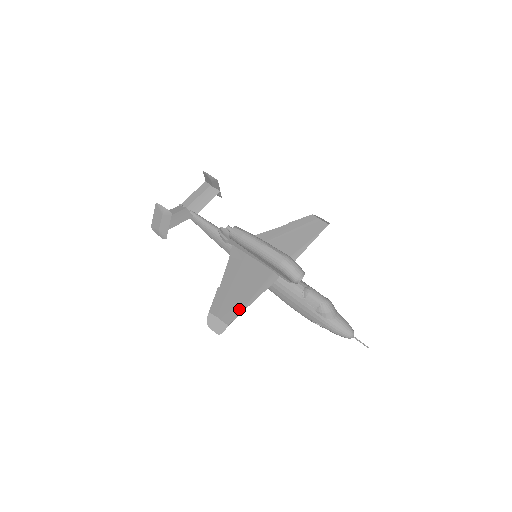
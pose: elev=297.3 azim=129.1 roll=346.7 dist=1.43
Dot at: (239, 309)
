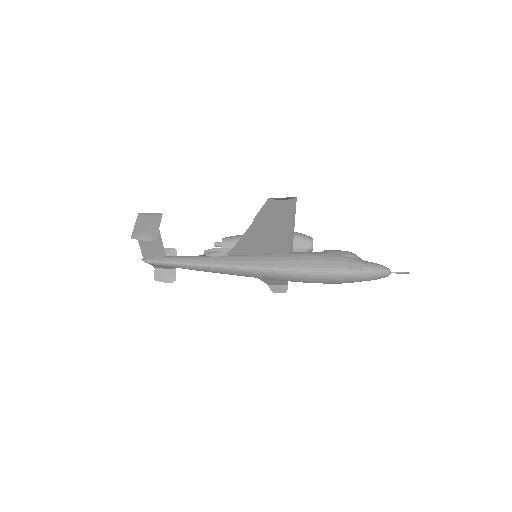
Dot at: (290, 213)
